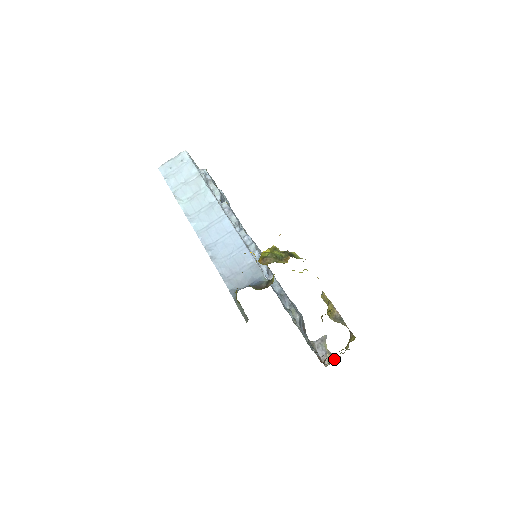
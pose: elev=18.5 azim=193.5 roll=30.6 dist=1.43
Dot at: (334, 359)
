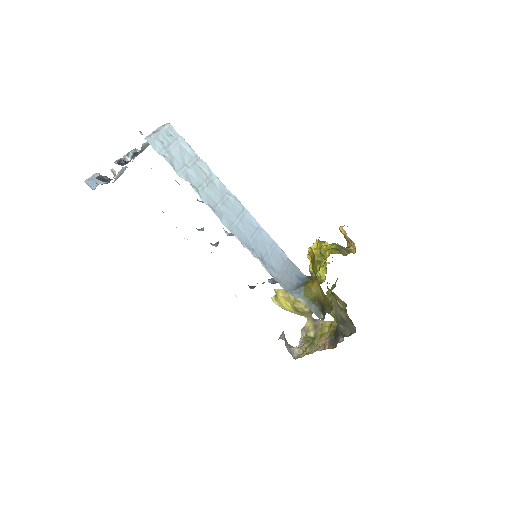
Dot at: (301, 350)
